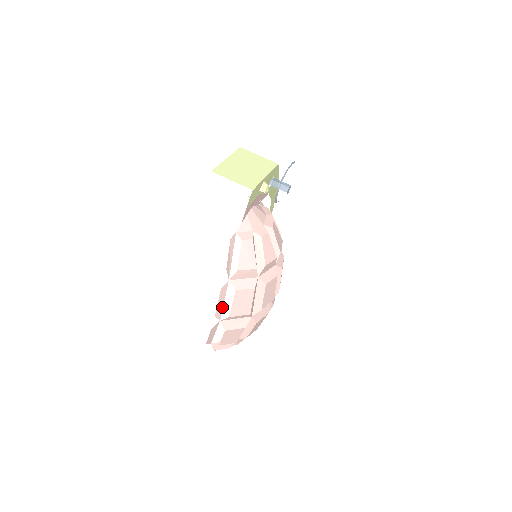
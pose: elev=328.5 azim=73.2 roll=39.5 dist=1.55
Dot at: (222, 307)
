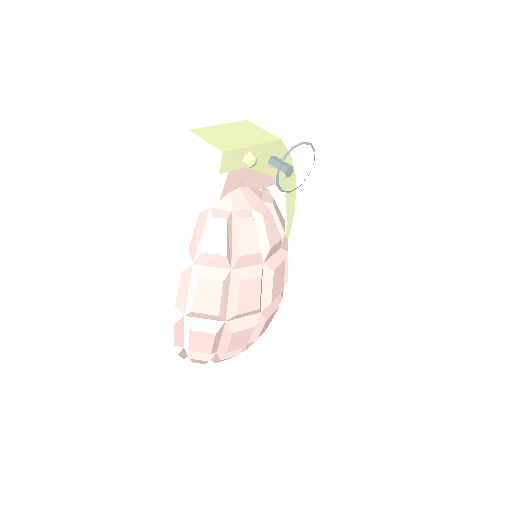
Dot at: (186, 298)
